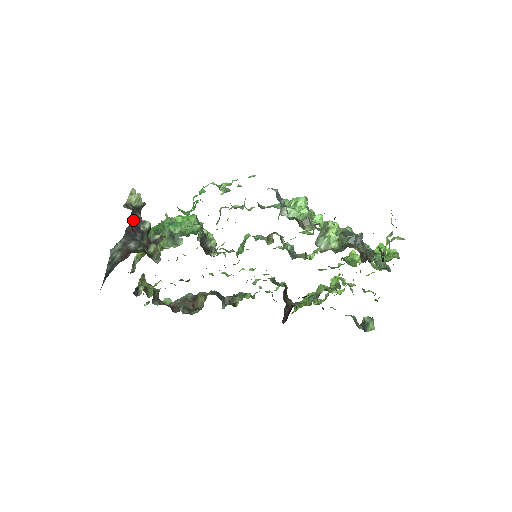
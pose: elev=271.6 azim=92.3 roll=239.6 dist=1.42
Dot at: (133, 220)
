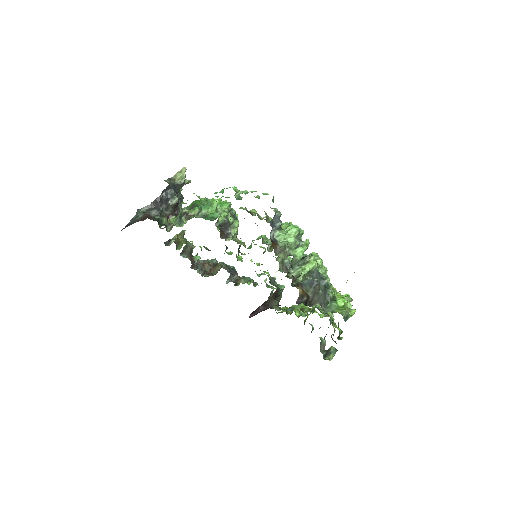
Dot at: (166, 193)
